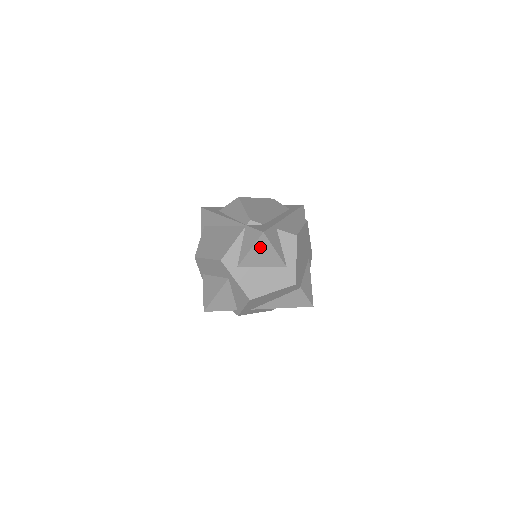
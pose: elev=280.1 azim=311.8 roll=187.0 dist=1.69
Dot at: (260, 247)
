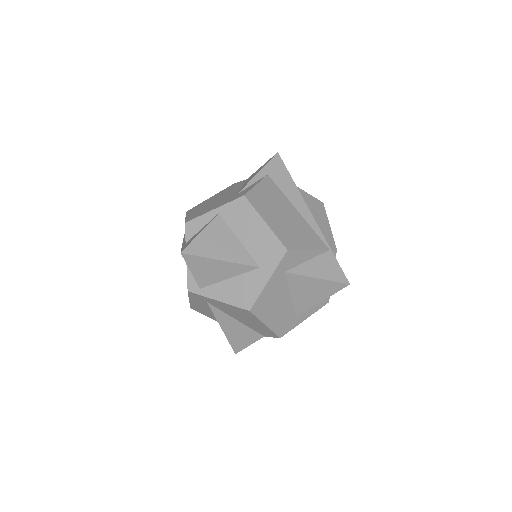
Dot at: (324, 286)
